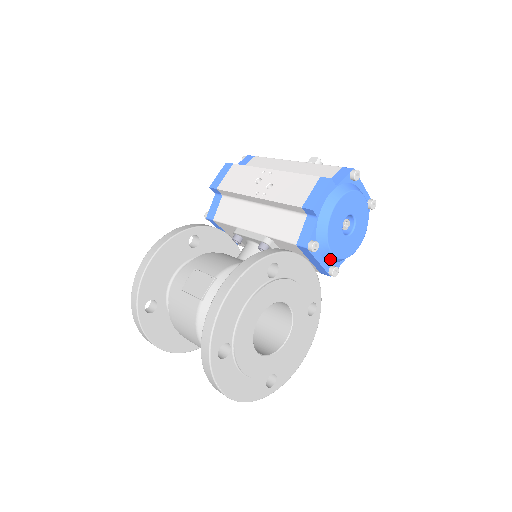
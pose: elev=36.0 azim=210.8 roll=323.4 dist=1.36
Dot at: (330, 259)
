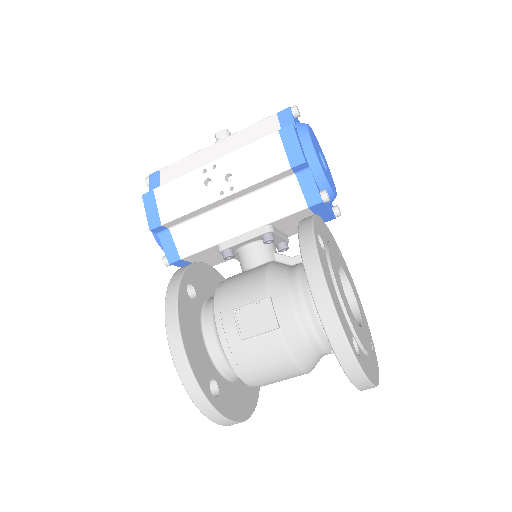
Dot at: (332, 201)
